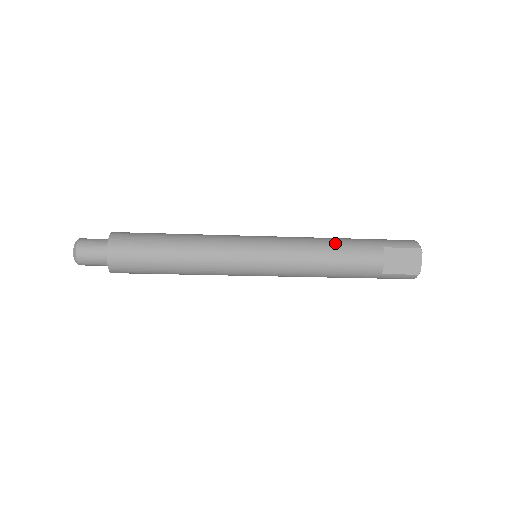
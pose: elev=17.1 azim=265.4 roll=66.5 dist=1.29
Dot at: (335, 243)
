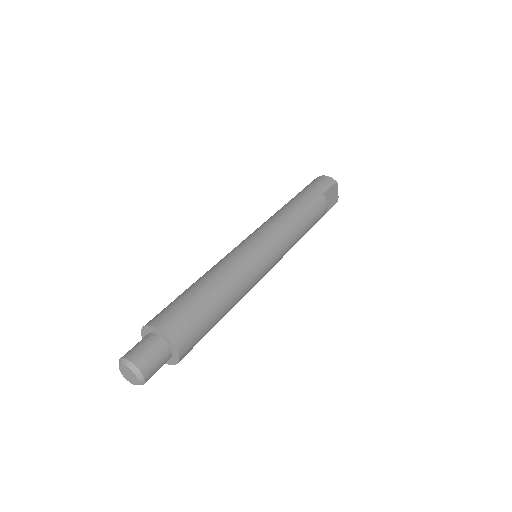
Dot at: (301, 210)
